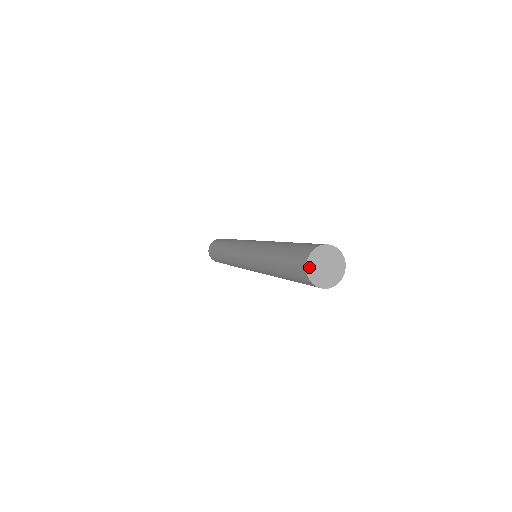
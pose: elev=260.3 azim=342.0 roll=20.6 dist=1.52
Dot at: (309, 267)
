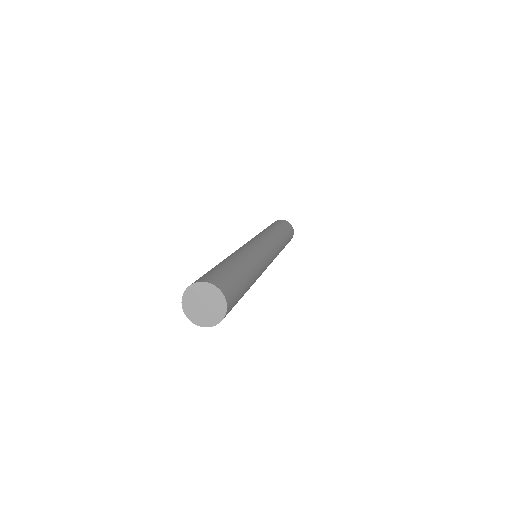
Dot at: (187, 312)
